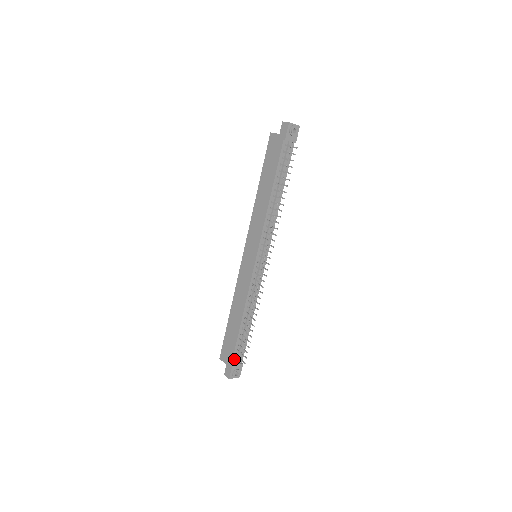
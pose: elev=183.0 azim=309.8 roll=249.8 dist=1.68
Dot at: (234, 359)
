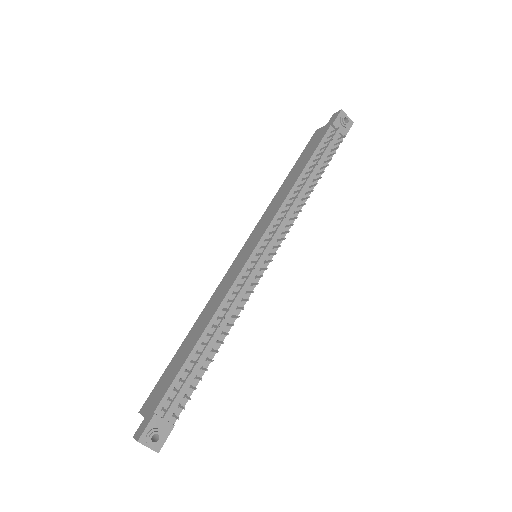
Dot at: (162, 405)
